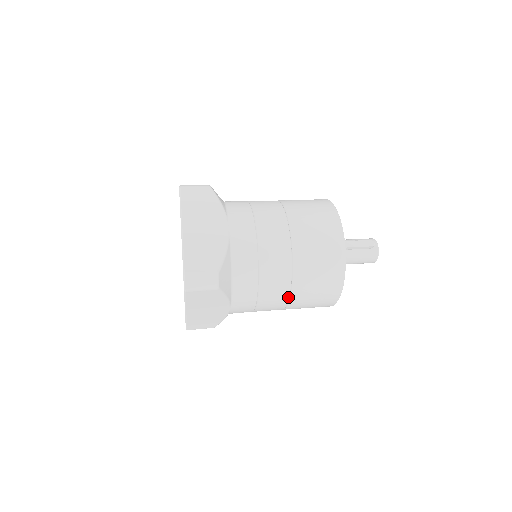
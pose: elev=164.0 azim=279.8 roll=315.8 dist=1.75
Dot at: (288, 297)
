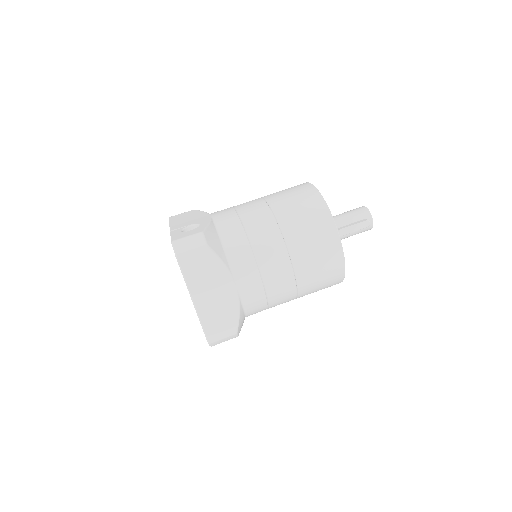
Dot at: occluded
